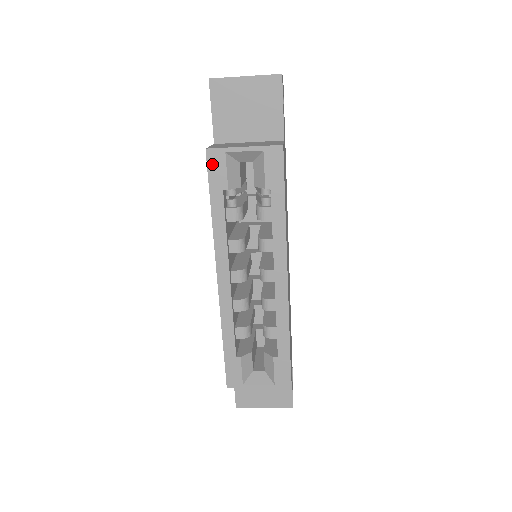
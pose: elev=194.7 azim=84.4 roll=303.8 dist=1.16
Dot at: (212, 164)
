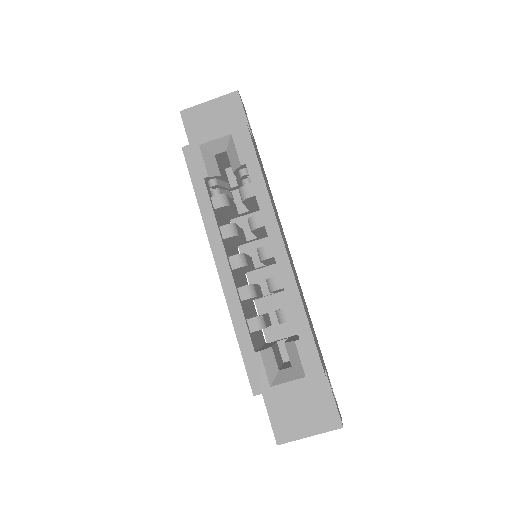
Dot at: (190, 158)
